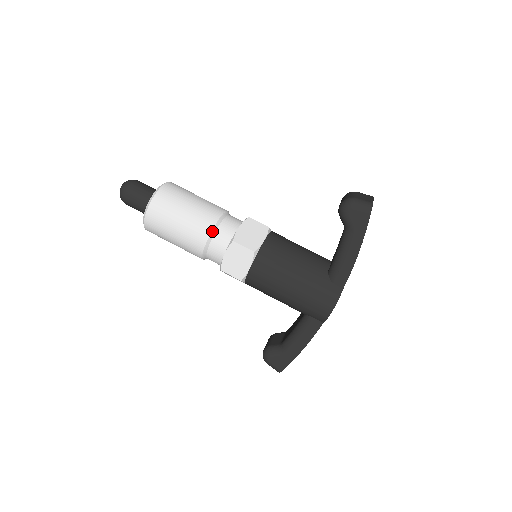
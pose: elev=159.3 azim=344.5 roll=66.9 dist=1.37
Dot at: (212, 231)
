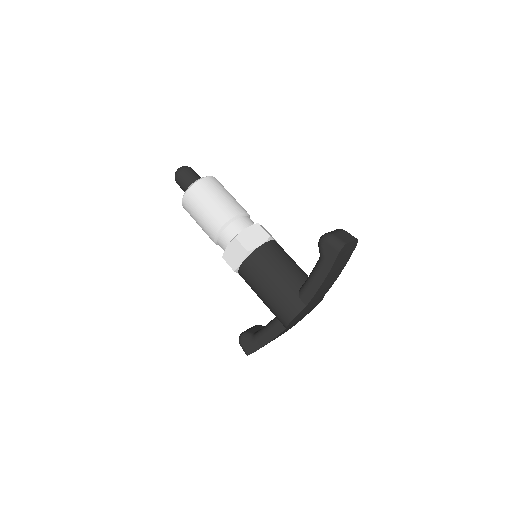
Dot at: (225, 225)
